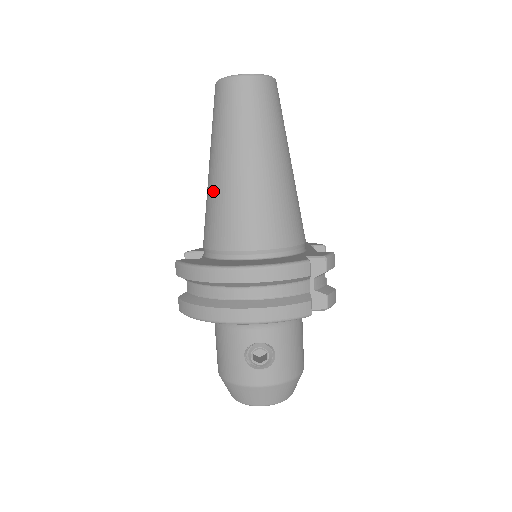
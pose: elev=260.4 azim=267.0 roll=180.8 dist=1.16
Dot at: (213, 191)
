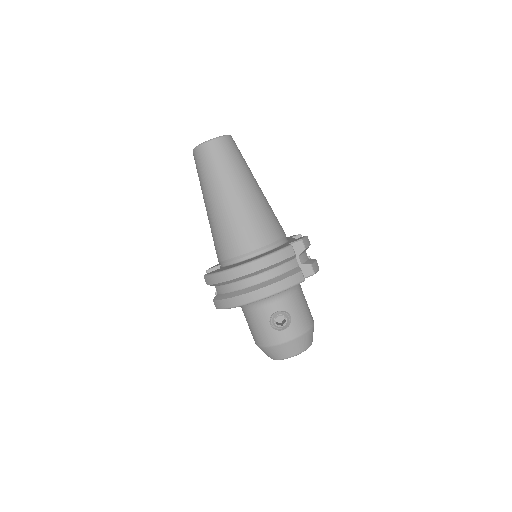
Dot at: (214, 221)
